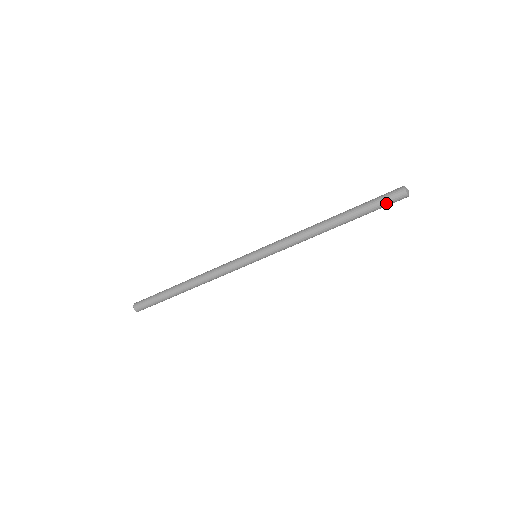
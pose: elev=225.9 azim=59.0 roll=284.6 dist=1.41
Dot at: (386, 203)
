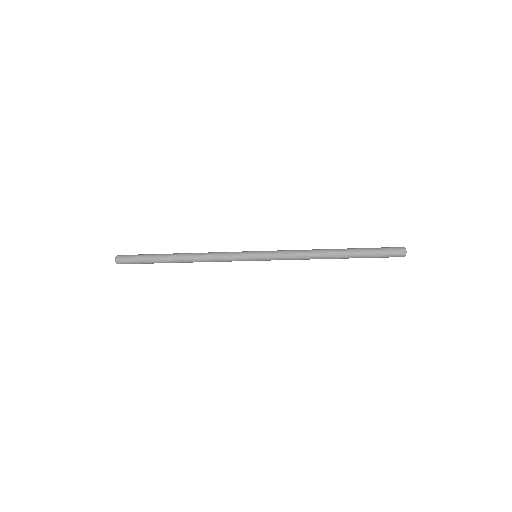
Dot at: (386, 257)
